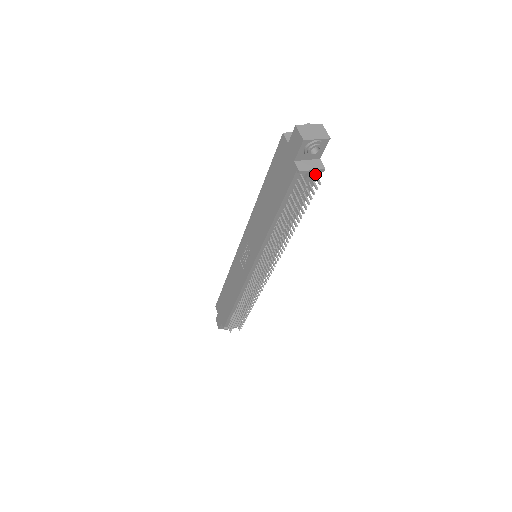
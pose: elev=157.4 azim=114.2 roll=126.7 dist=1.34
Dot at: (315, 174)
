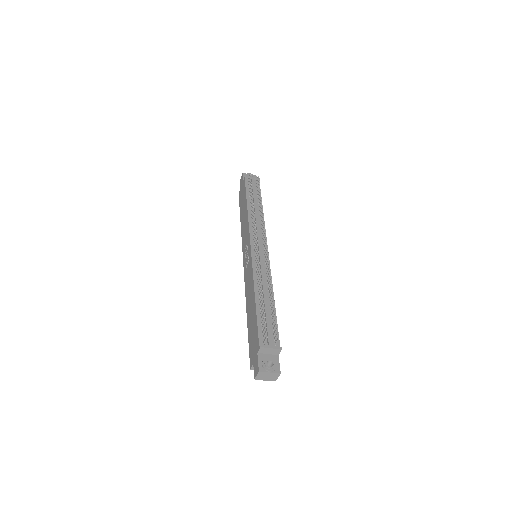
Dot at: (256, 181)
